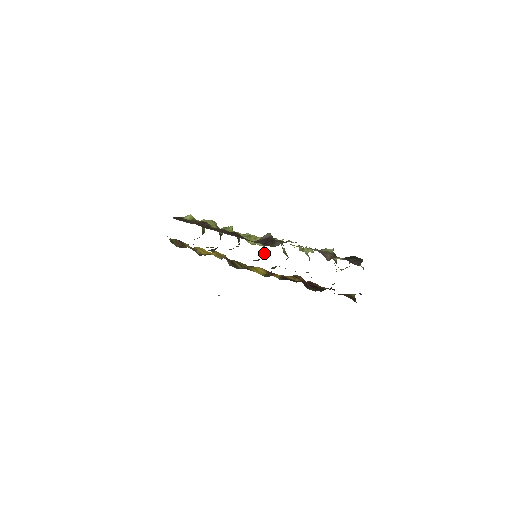
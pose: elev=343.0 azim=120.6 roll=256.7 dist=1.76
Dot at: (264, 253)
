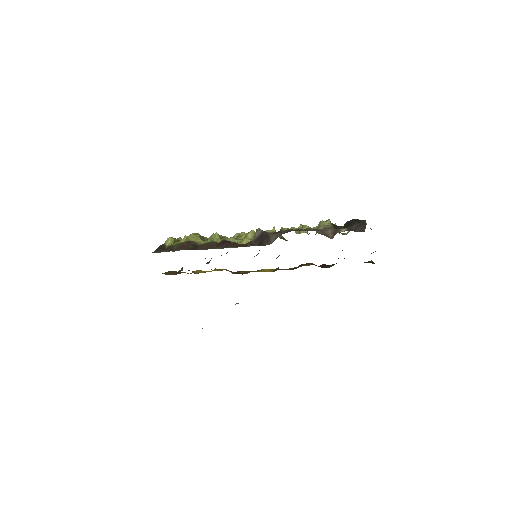
Dot at: occluded
